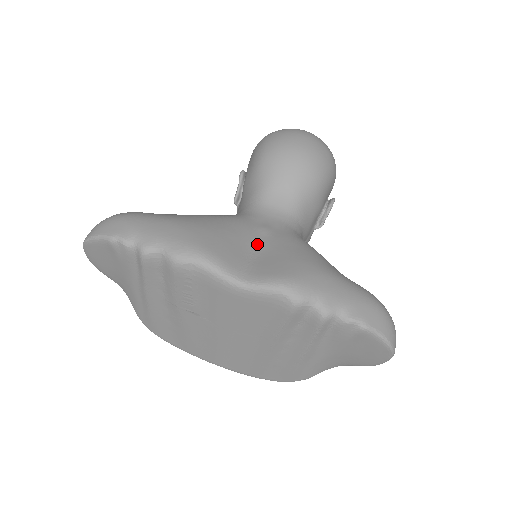
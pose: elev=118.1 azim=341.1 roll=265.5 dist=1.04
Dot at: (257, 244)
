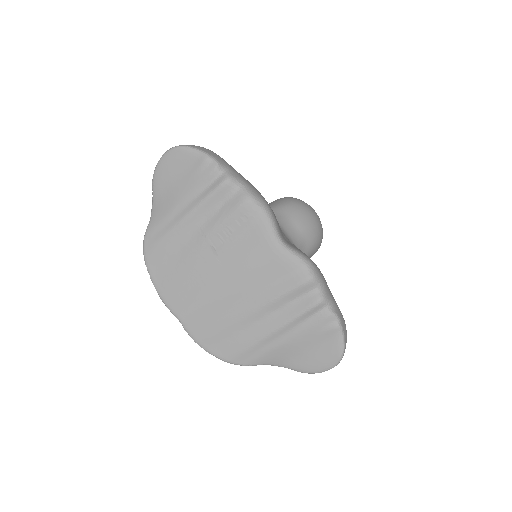
Dot at: (285, 237)
